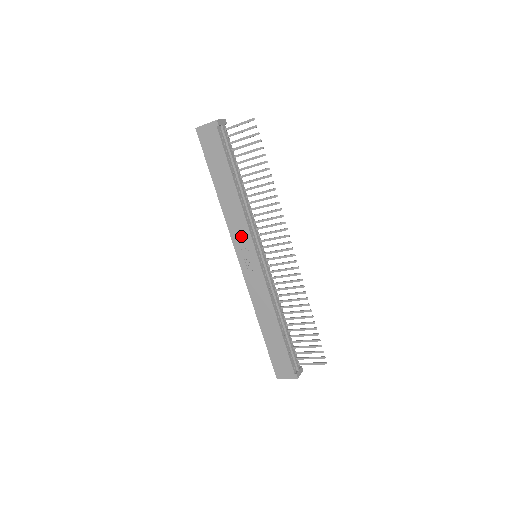
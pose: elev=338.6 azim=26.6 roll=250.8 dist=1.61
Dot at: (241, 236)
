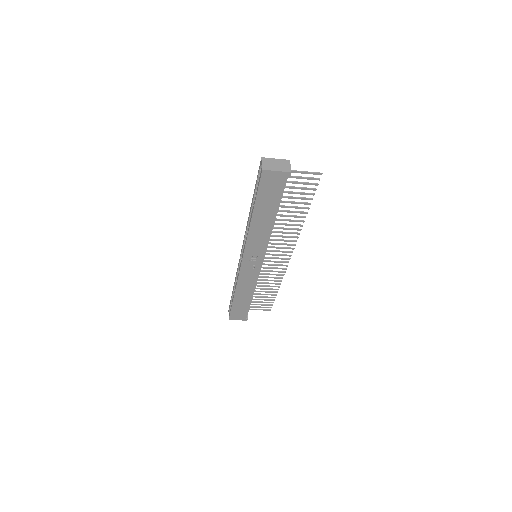
Dot at: (256, 249)
